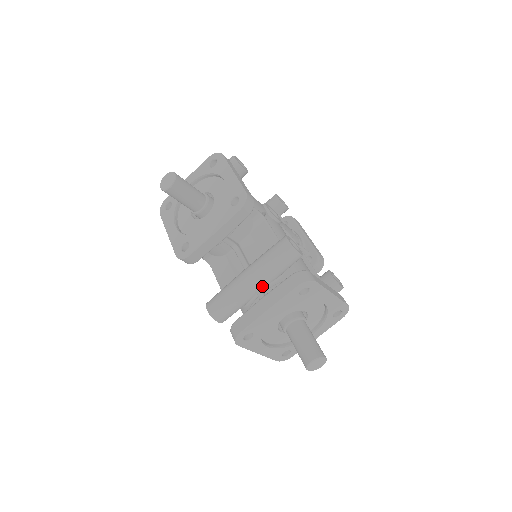
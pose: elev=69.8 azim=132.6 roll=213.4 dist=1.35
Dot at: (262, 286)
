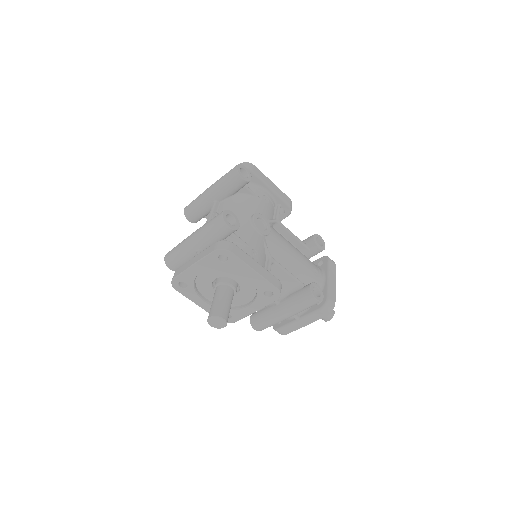
Dot at: occluded
